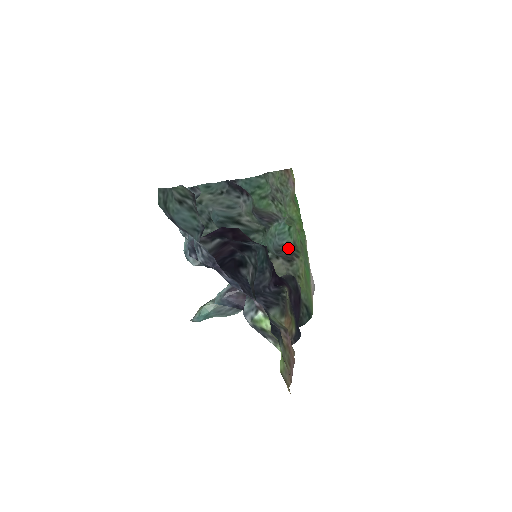
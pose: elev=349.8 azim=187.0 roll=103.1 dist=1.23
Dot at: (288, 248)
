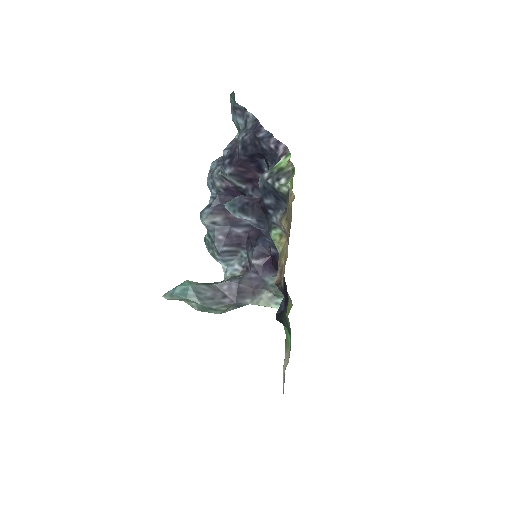
Dot at: (279, 294)
